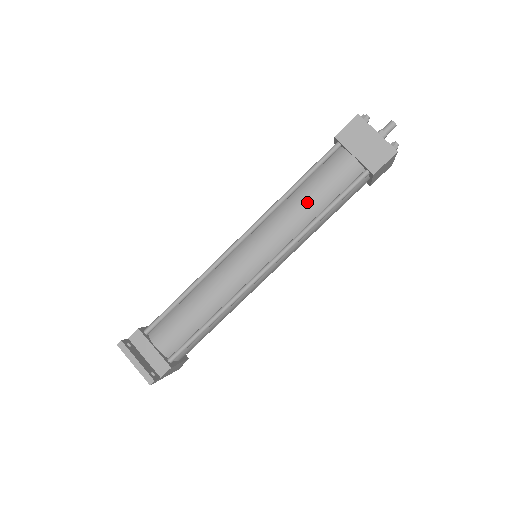
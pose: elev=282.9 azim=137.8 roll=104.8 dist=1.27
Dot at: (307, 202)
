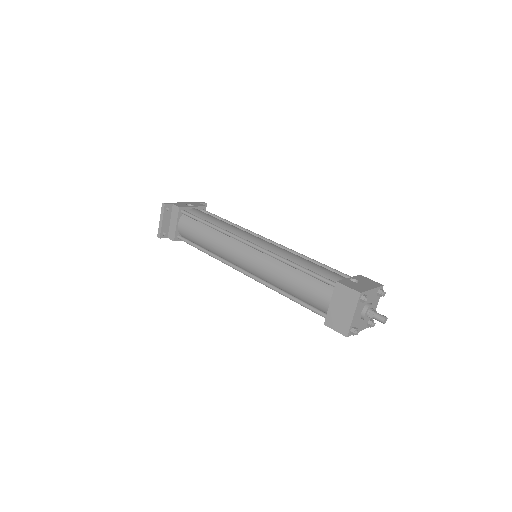
Dot at: (288, 281)
